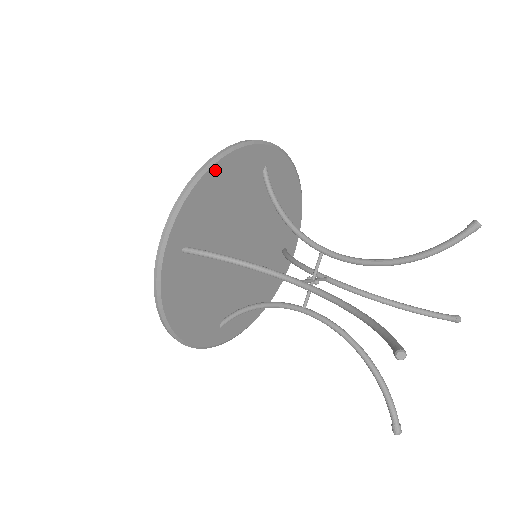
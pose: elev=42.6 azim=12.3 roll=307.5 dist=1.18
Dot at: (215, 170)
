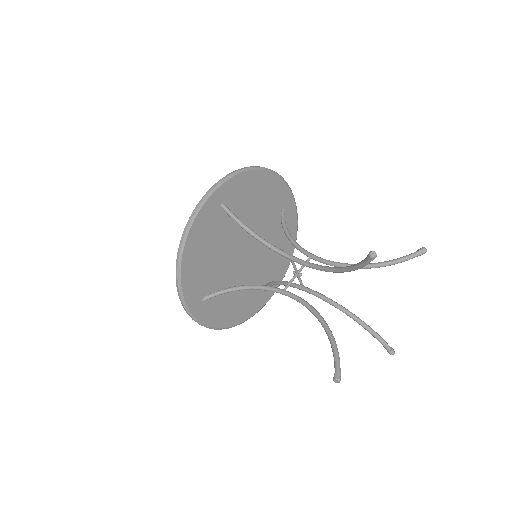
Dot at: (263, 174)
